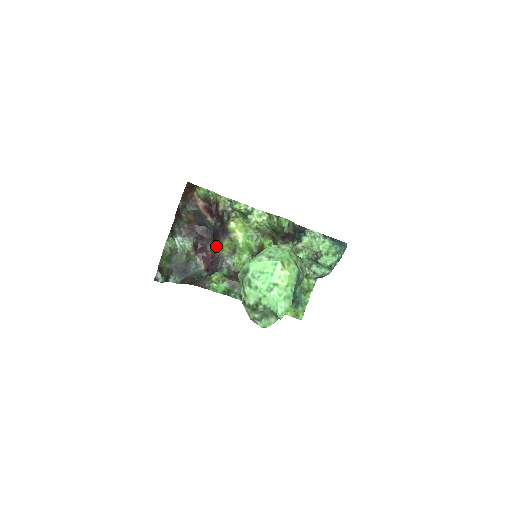
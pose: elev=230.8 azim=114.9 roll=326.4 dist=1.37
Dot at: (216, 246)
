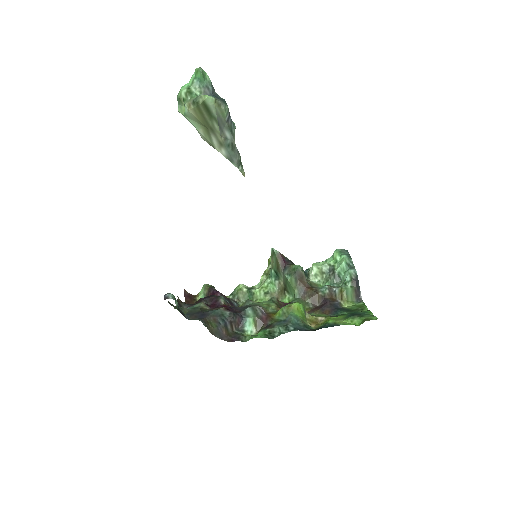
Dot at: occluded
